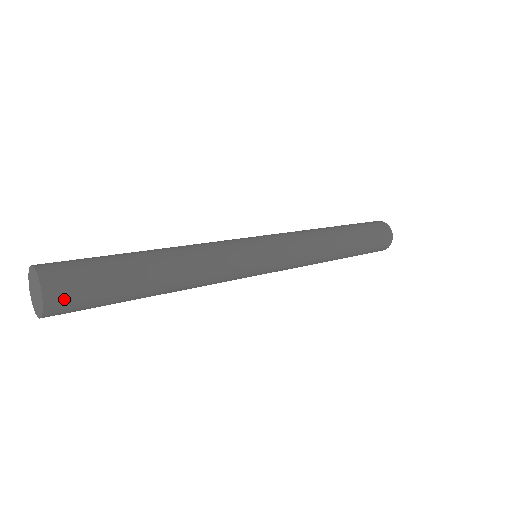
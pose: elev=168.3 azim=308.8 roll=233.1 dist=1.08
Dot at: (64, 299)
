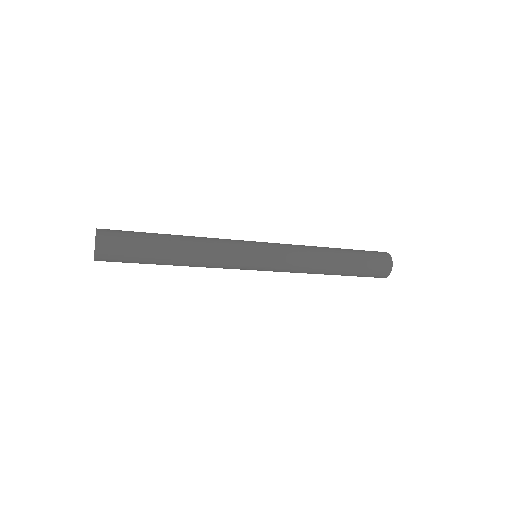
Dot at: (107, 255)
